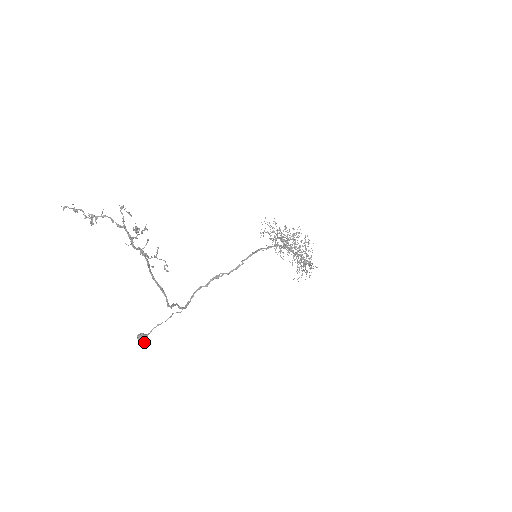
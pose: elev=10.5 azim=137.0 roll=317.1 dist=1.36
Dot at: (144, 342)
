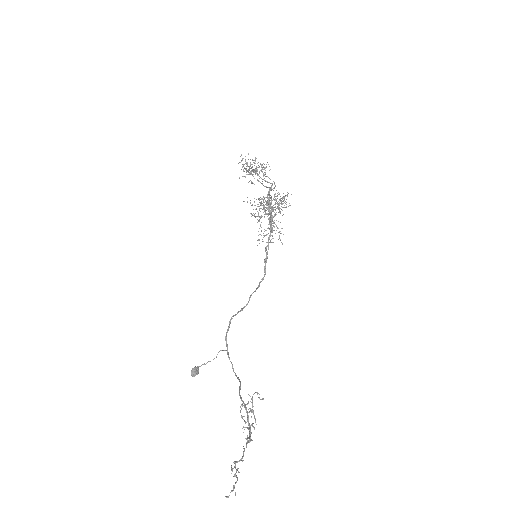
Dot at: (196, 372)
